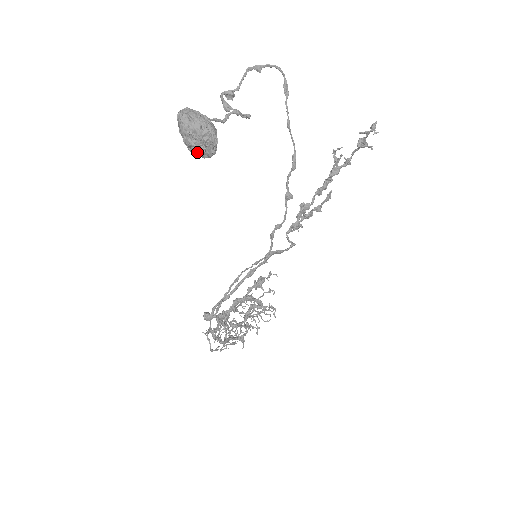
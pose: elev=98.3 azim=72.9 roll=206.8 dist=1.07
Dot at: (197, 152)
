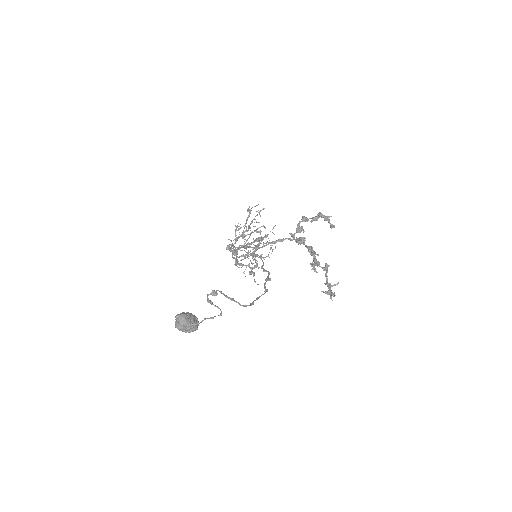
Dot at: occluded
